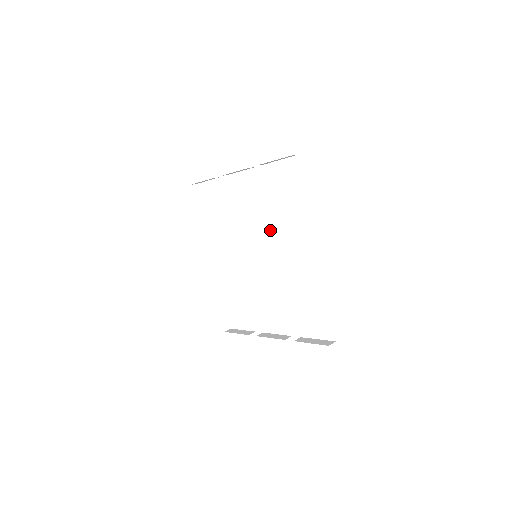
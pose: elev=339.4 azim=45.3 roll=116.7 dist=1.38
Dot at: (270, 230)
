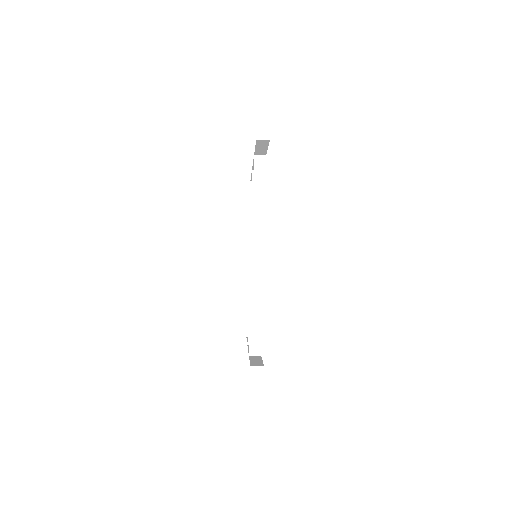
Dot at: (252, 225)
